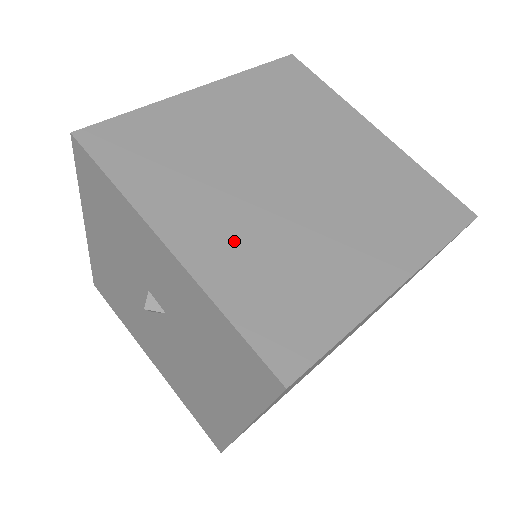
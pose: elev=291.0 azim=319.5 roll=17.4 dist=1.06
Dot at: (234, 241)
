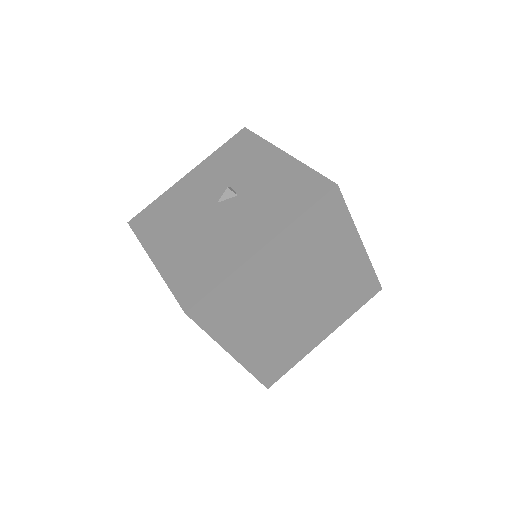
Dot at: occluded
